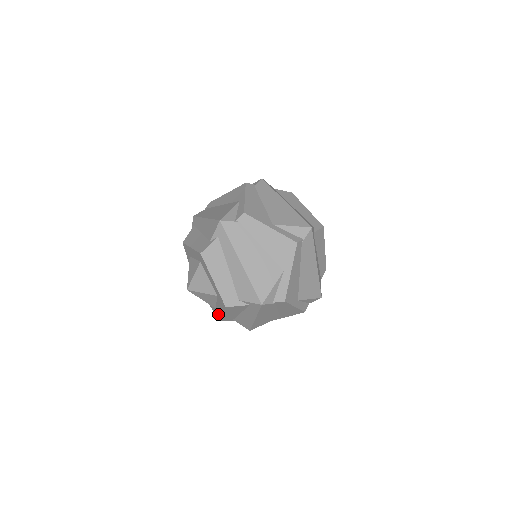
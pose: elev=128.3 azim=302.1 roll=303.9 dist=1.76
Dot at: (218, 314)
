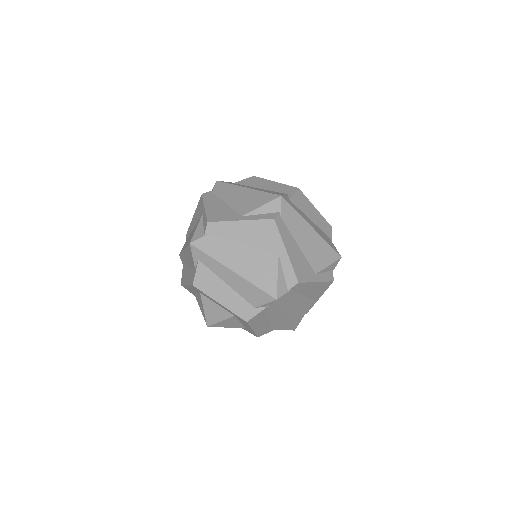
Dot at: (252, 332)
